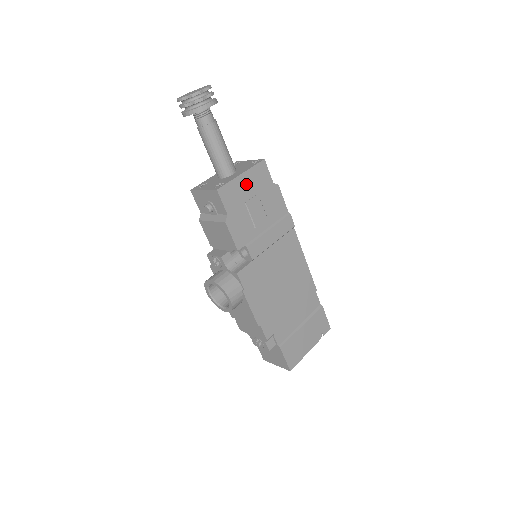
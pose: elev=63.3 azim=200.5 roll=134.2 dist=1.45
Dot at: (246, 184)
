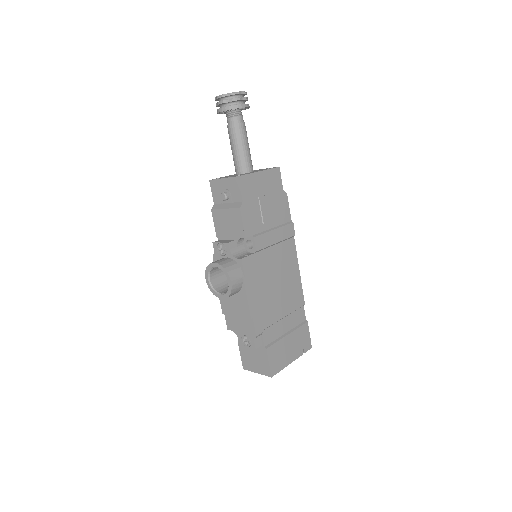
Dot at: (262, 182)
